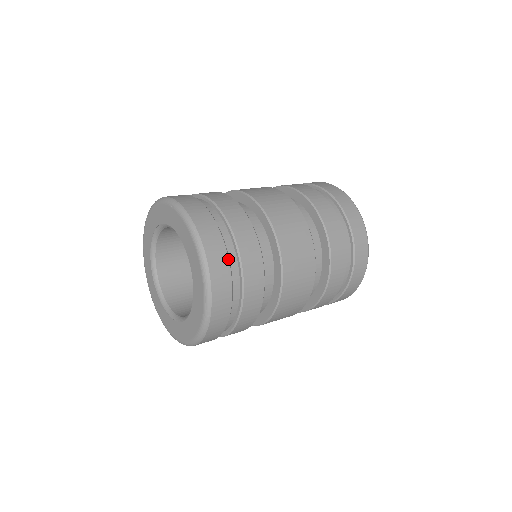
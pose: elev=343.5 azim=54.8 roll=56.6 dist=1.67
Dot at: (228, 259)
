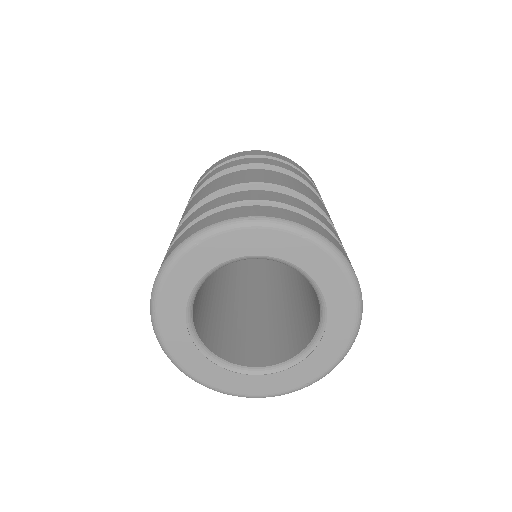
Dot at: occluded
